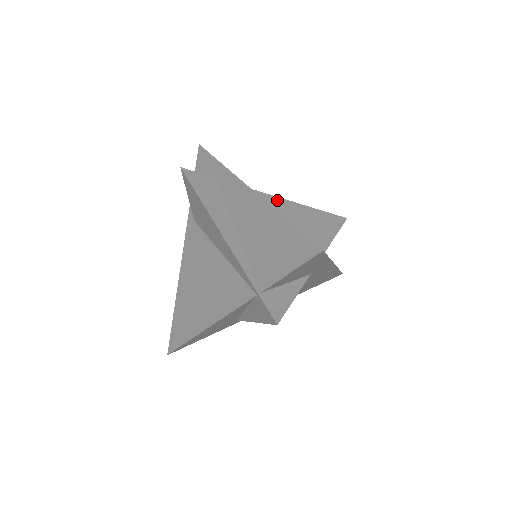
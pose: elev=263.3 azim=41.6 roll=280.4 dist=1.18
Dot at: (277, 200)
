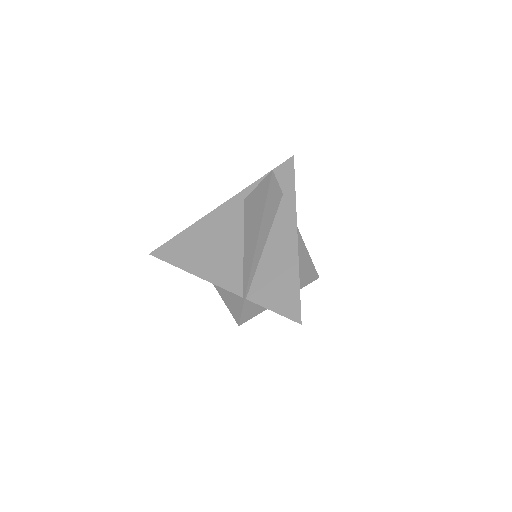
Dot at: (299, 237)
